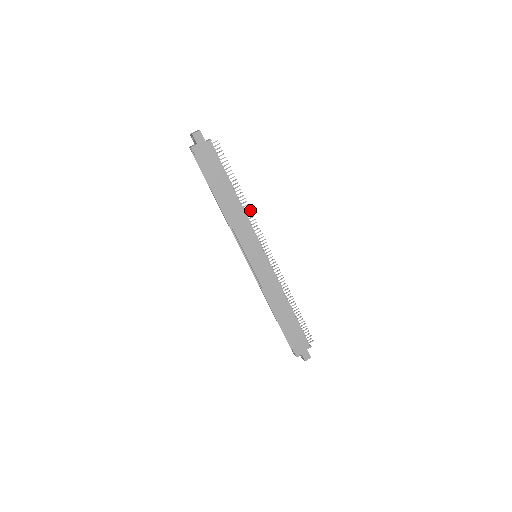
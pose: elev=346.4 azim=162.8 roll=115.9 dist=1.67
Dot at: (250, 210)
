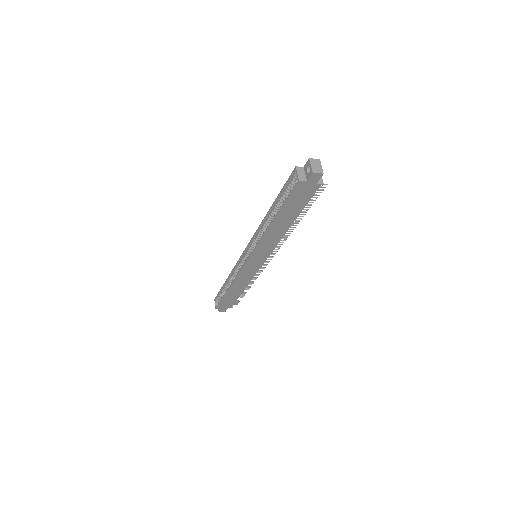
Dot at: (289, 235)
